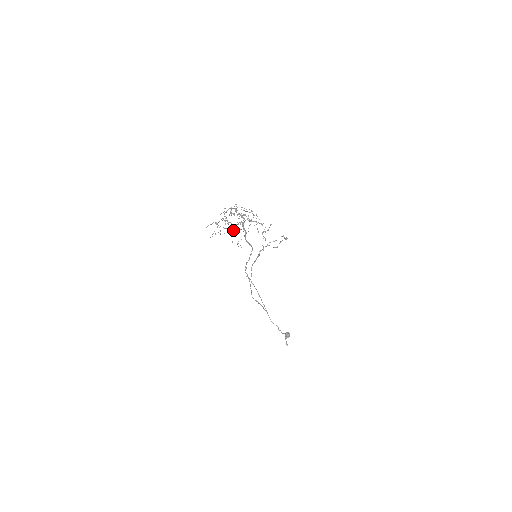
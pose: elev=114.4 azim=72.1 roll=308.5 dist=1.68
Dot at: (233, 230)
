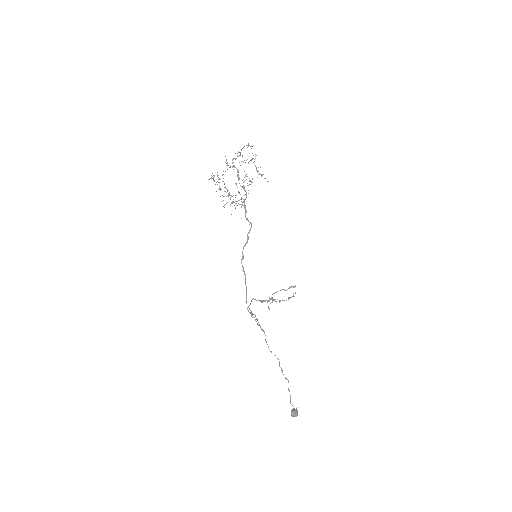
Dot at: occluded
